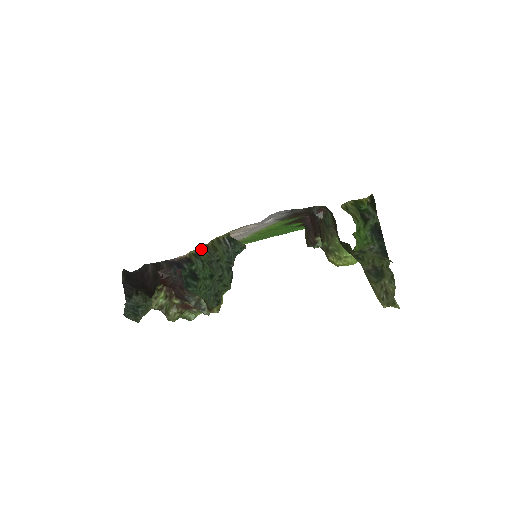
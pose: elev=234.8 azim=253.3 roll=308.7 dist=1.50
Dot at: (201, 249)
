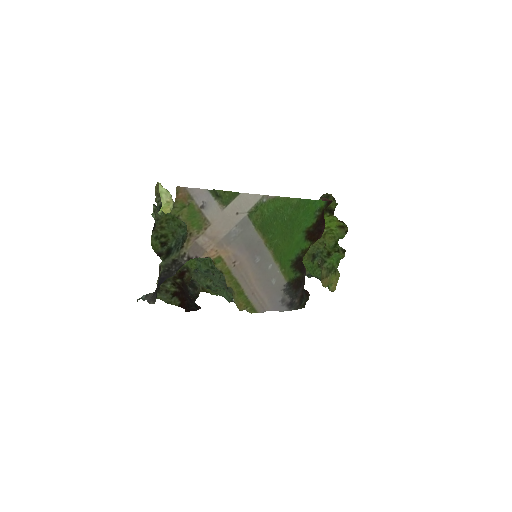
Dot at: (225, 280)
